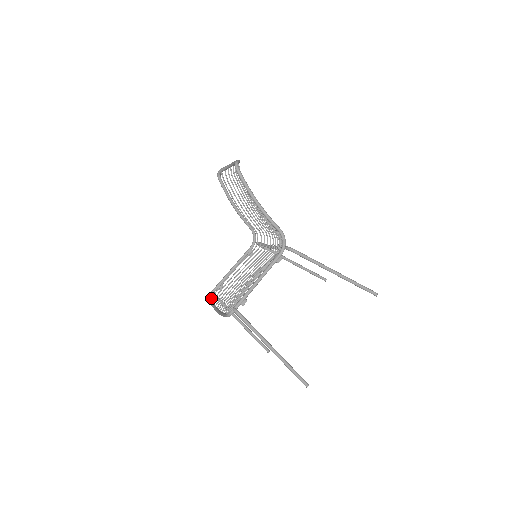
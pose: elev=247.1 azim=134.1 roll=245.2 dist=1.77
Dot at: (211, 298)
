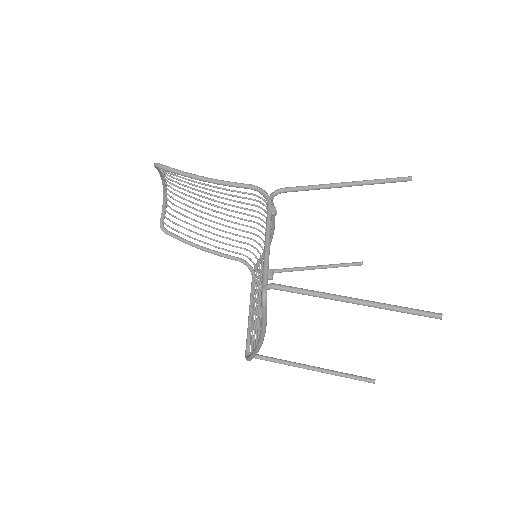
Dot at: (249, 355)
